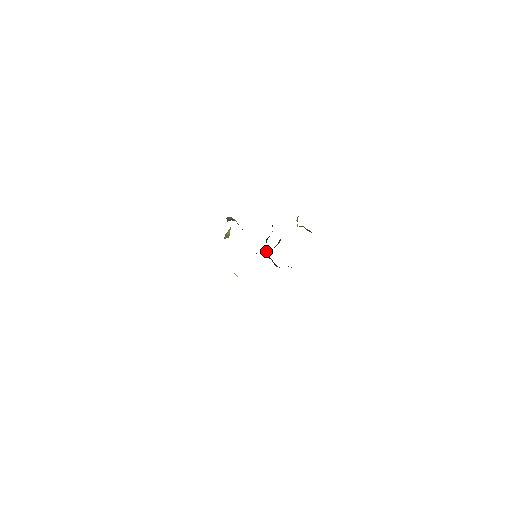
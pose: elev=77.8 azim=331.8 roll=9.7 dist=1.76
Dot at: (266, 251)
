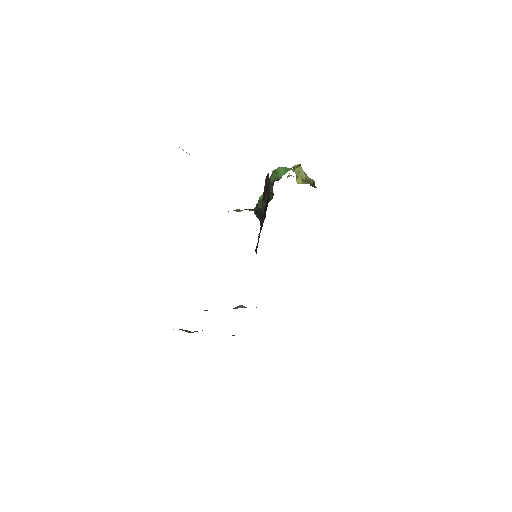
Dot at: (258, 218)
